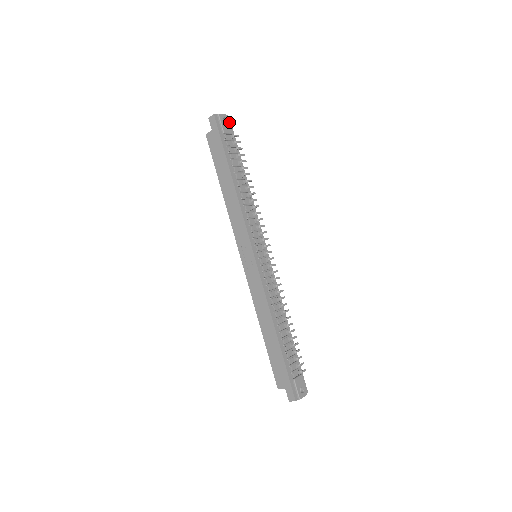
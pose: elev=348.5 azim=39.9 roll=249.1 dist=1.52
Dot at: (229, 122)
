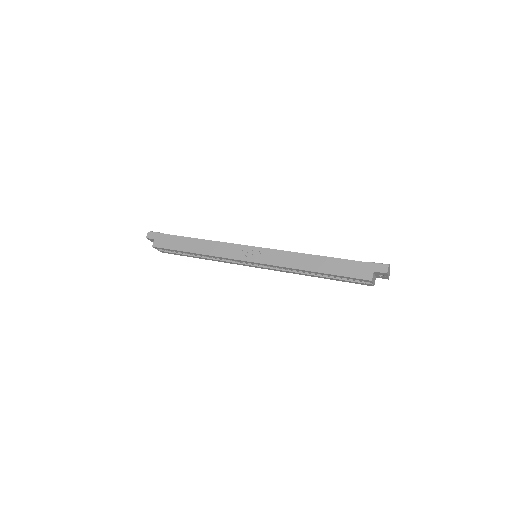
Dot at: occluded
